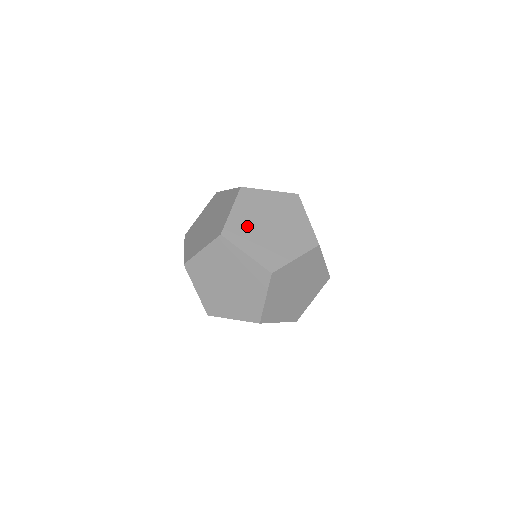
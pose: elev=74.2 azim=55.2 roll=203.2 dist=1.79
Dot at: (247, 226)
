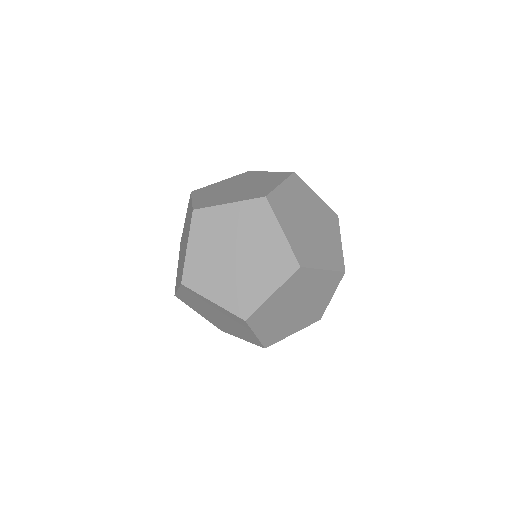
Dot at: (215, 197)
